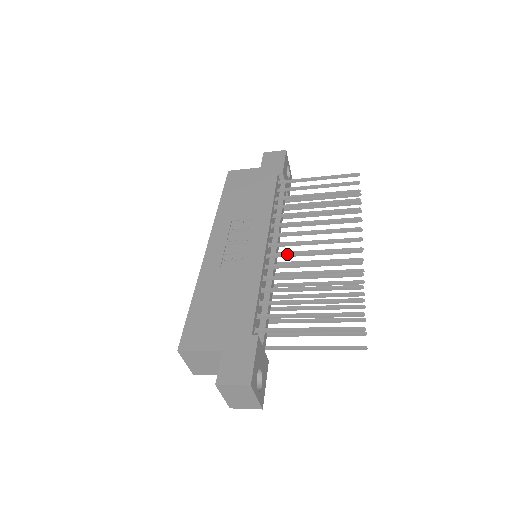
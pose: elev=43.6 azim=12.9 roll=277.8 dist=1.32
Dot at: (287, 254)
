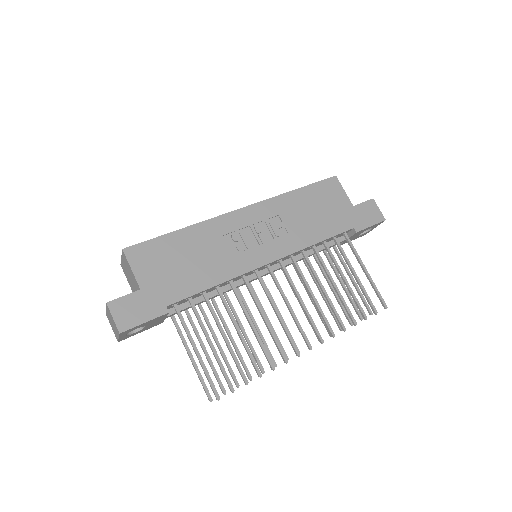
Dot at: (265, 289)
